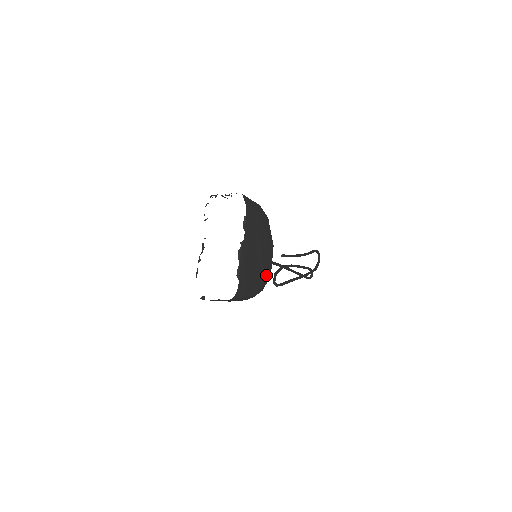
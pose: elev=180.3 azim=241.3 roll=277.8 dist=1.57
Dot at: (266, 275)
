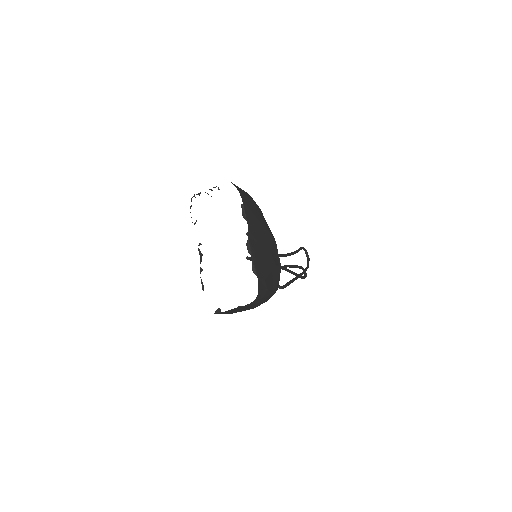
Dot at: (278, 270)
